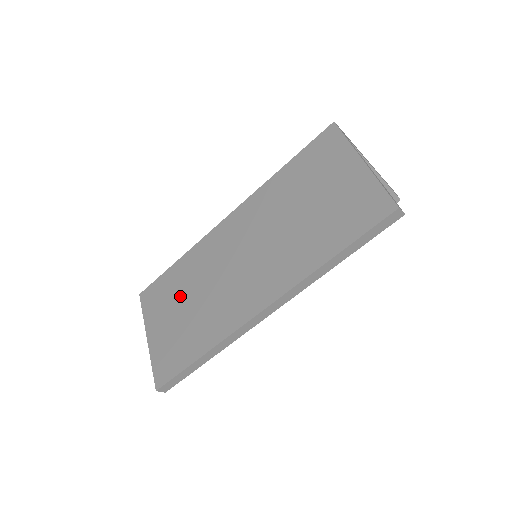
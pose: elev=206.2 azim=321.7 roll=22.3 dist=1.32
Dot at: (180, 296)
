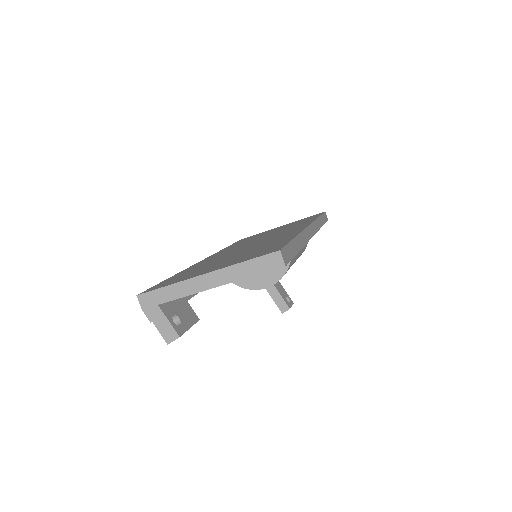
Dot at: (212, 263)
